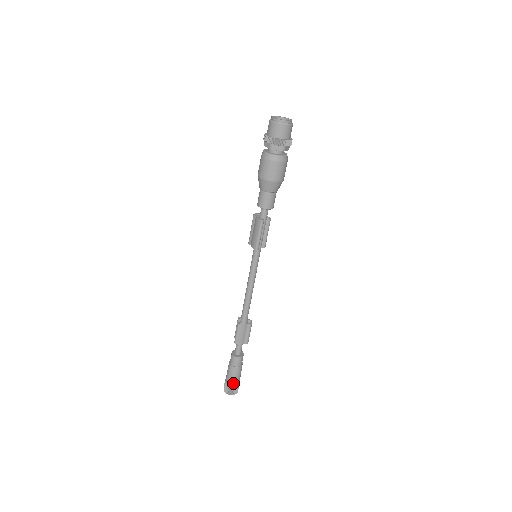
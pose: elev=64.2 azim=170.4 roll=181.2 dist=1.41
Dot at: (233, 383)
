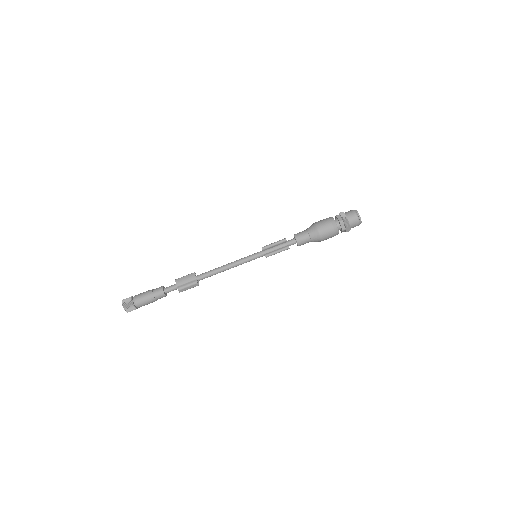
Dot at: (135, 298)
